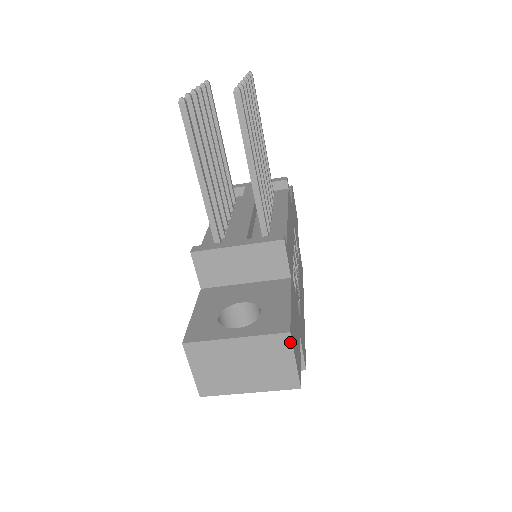
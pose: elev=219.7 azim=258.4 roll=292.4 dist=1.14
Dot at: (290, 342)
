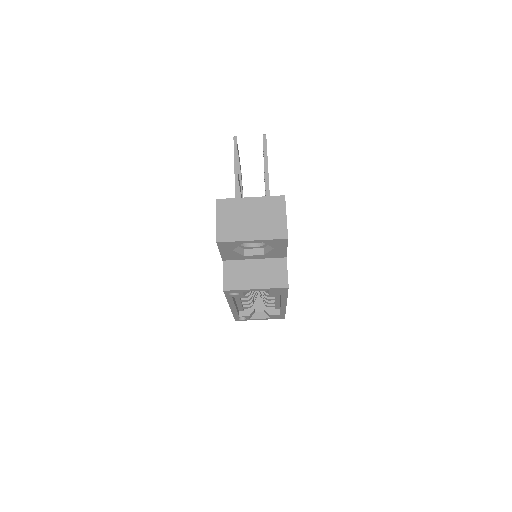
Dot at: (284, 202)
